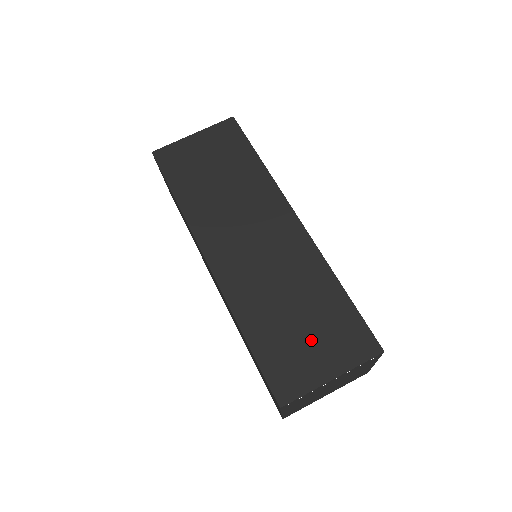
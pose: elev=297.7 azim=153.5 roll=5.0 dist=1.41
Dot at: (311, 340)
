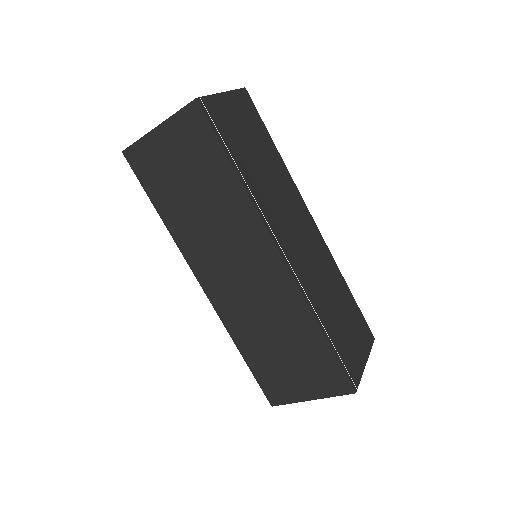
Dot at: (294, 370)
